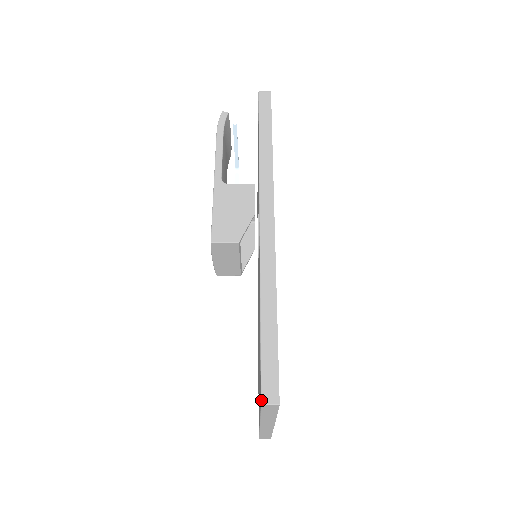
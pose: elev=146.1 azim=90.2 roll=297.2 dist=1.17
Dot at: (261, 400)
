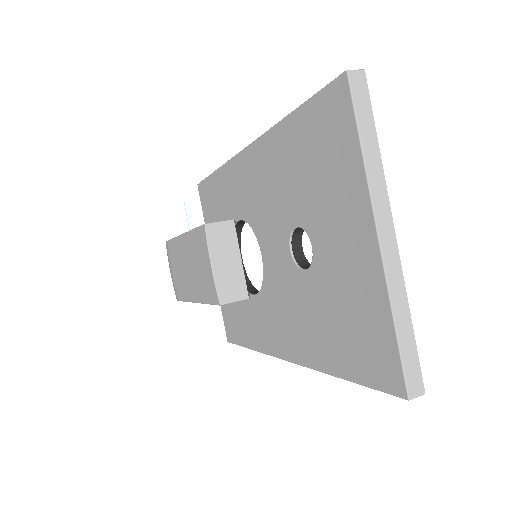
Dot at: (344, 71)
